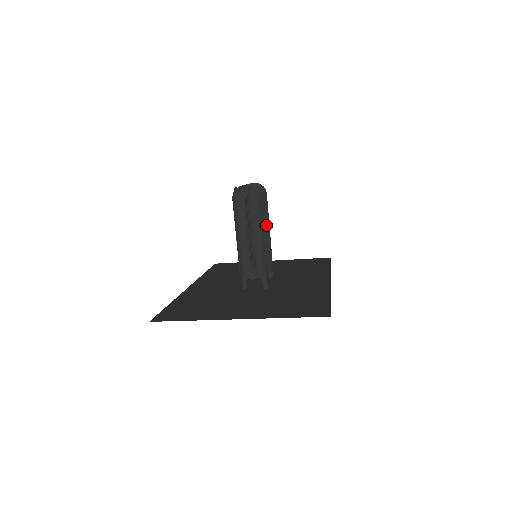
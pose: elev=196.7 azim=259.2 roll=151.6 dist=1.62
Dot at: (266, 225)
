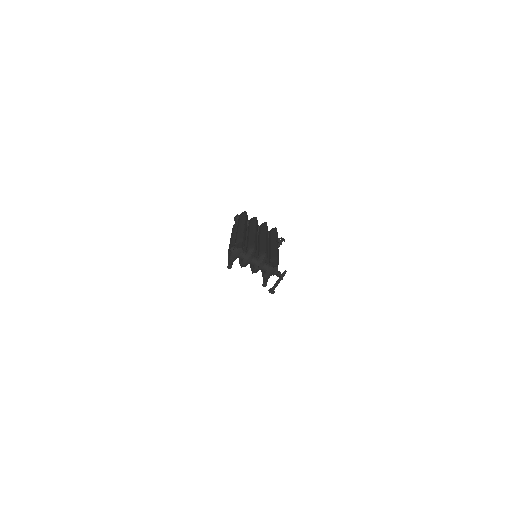
Dot at: (265, 235)
